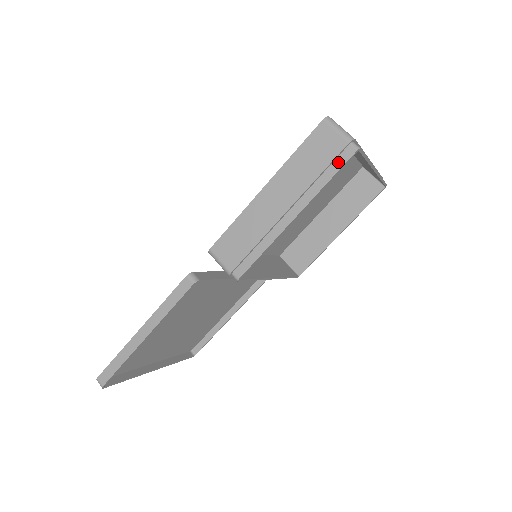
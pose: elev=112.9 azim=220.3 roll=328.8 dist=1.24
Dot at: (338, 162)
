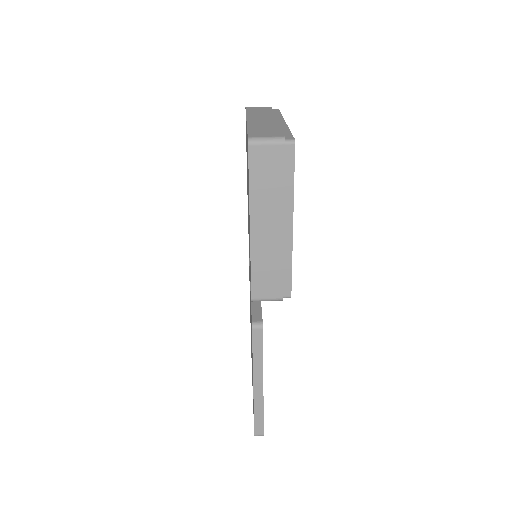
Dot at: (288, 164)
